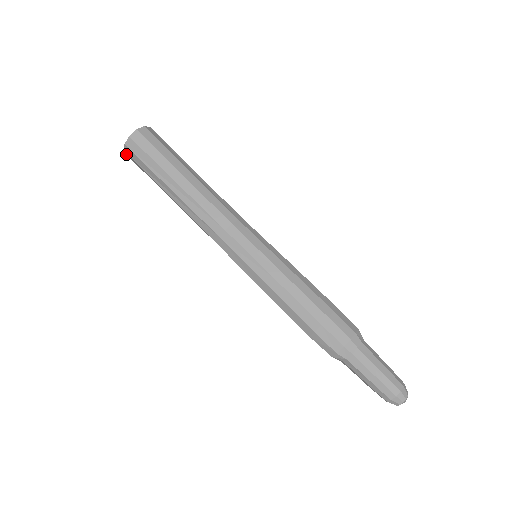
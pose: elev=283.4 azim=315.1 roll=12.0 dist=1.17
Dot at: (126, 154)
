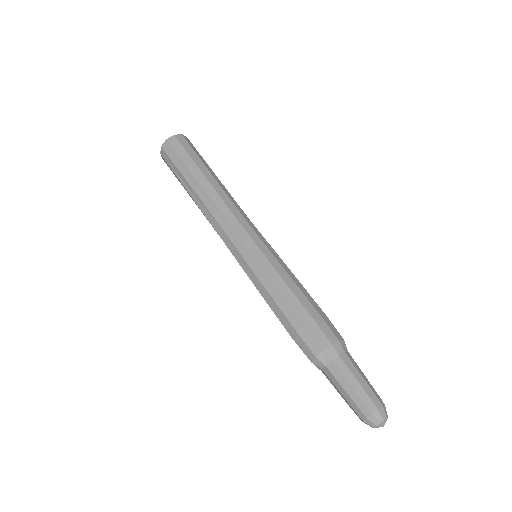
Dot at: (162, 157)
